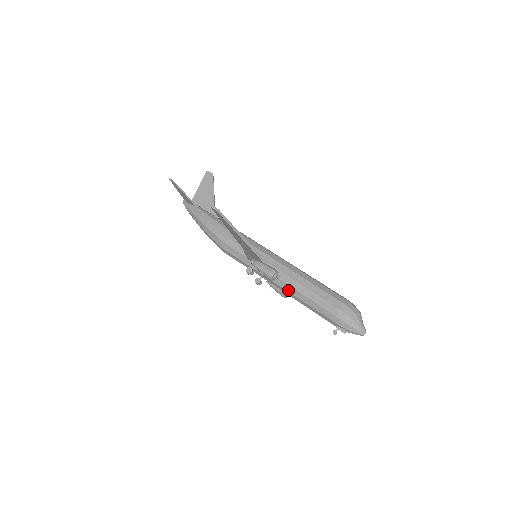
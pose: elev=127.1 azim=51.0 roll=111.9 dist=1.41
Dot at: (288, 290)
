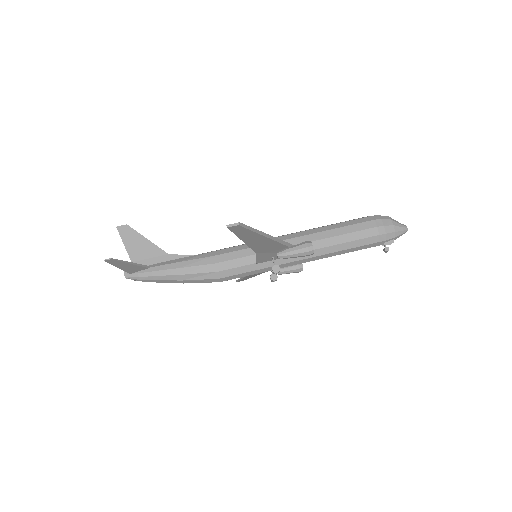
Dot at: (319, 254)
